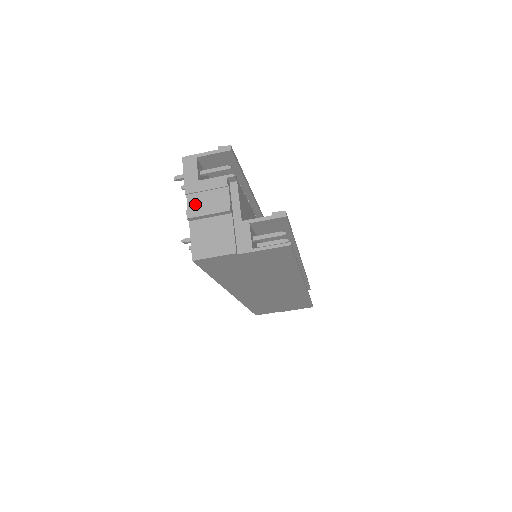
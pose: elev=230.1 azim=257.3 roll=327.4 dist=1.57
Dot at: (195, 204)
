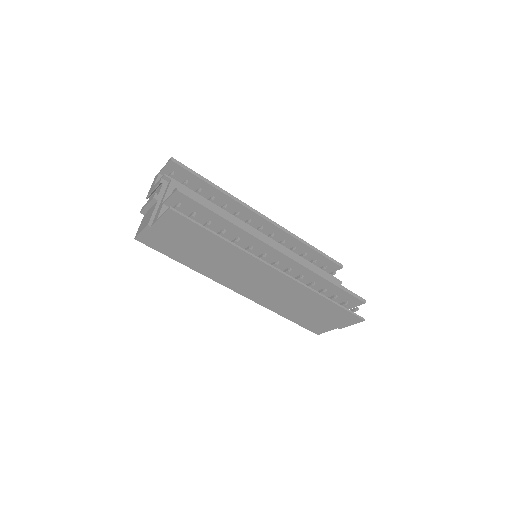
Dot at: occluded
